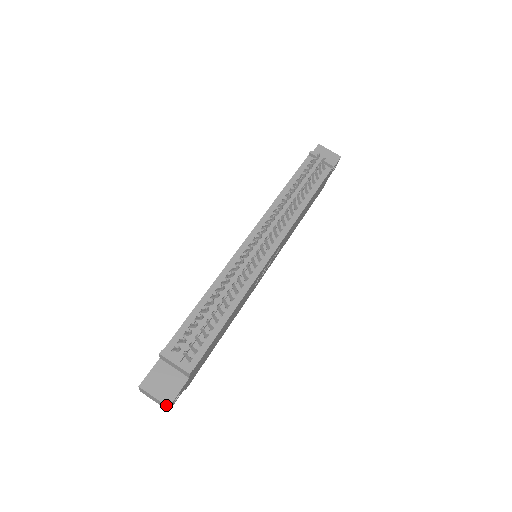
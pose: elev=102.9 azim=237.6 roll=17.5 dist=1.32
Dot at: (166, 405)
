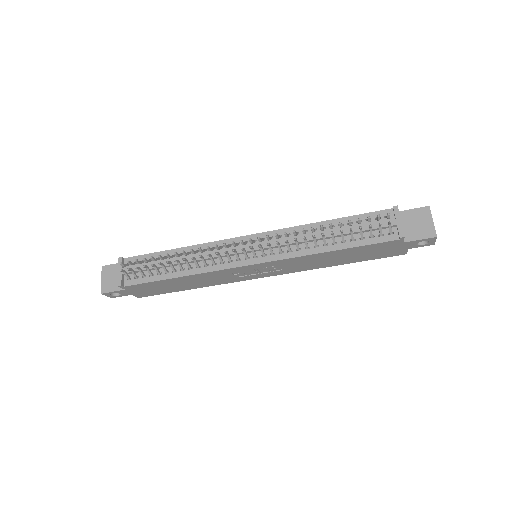
Dot at: (101, 291)
